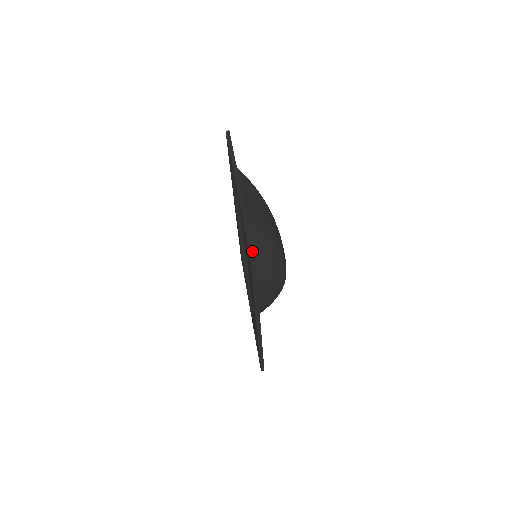
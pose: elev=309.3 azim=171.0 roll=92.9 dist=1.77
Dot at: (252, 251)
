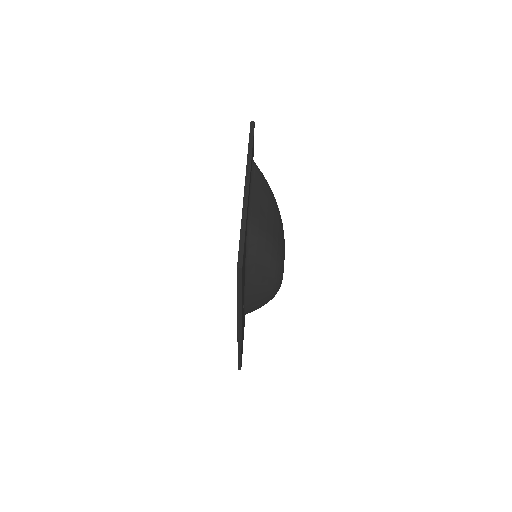
Dot at: (241, 260)
